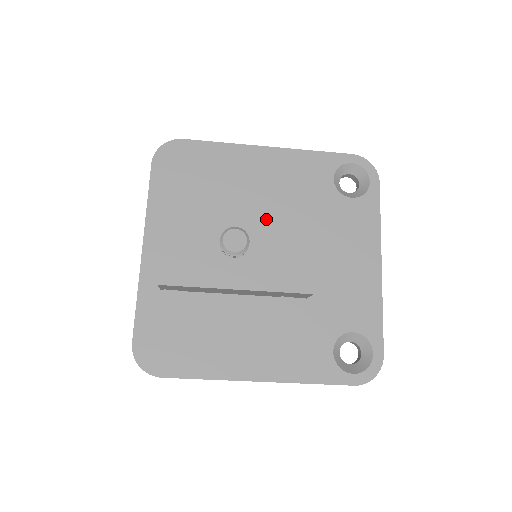
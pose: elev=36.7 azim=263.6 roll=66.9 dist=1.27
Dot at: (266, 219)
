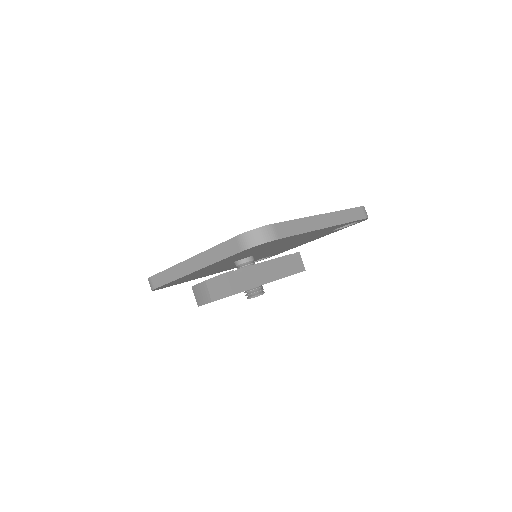
Dot at: occluded
